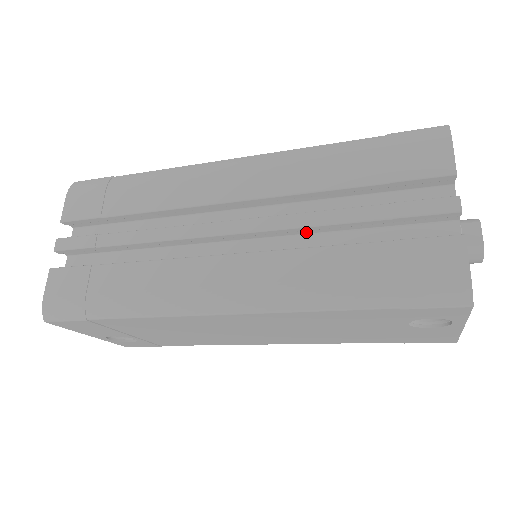
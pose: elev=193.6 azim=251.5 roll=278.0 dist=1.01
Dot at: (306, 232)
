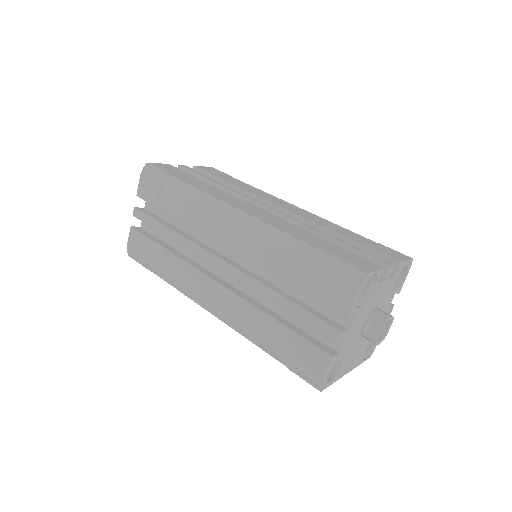
Dot at: occluded
